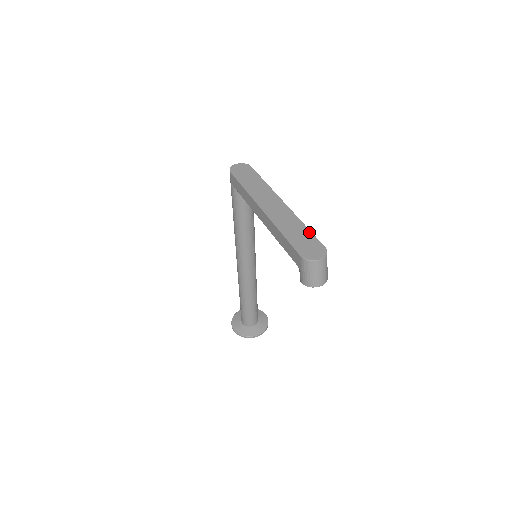
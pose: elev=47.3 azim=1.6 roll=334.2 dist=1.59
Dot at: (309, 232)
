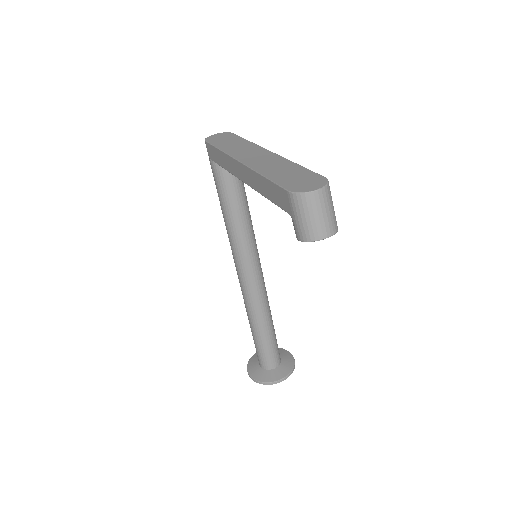
Dot at: (302, 168)
